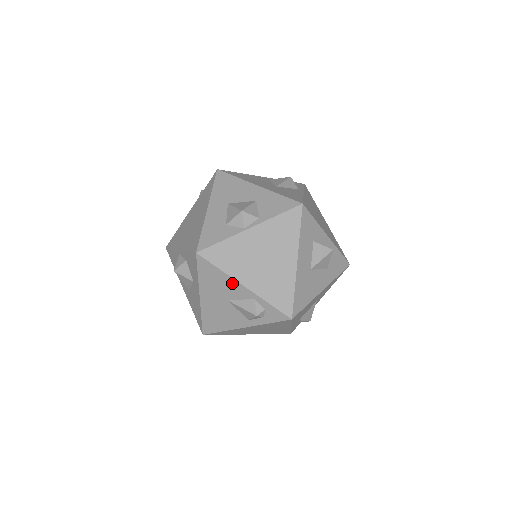
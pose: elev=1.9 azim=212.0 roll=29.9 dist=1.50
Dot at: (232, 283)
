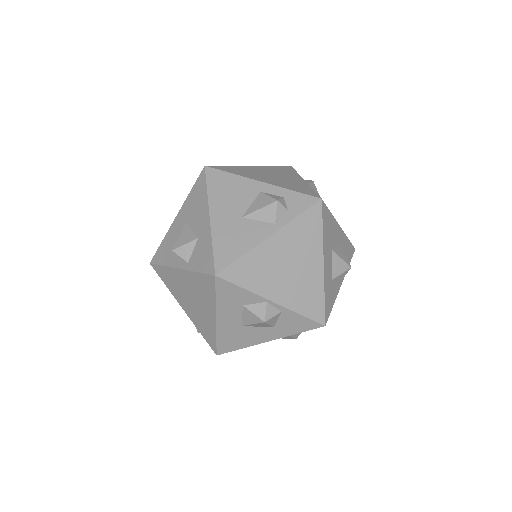
Dot at: occluded
